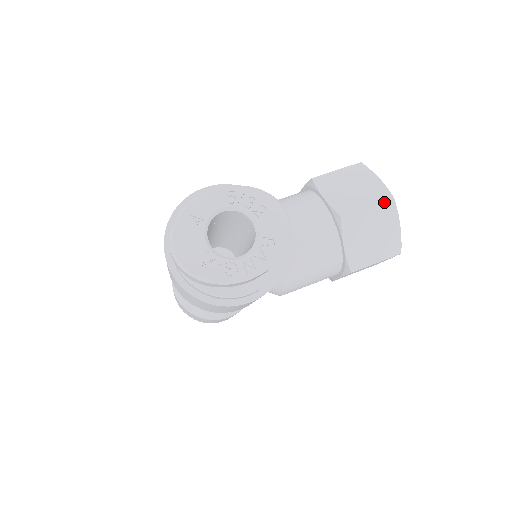
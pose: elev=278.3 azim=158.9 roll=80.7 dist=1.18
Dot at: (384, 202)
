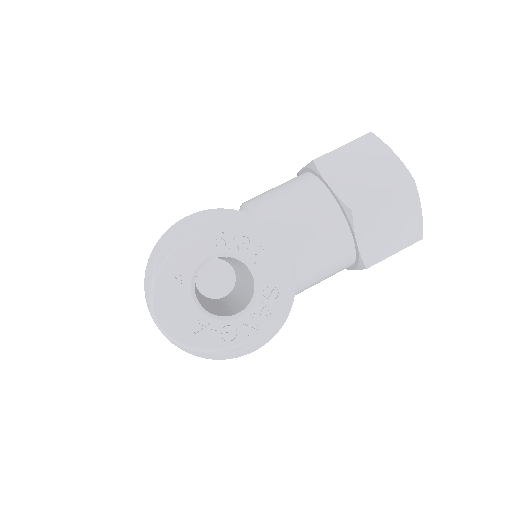
Dot at: (402, 186)
